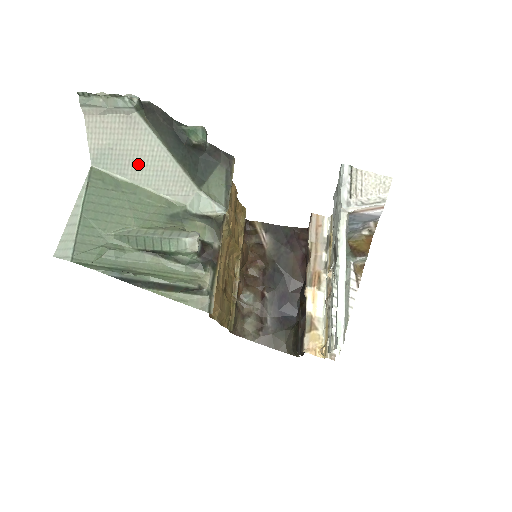
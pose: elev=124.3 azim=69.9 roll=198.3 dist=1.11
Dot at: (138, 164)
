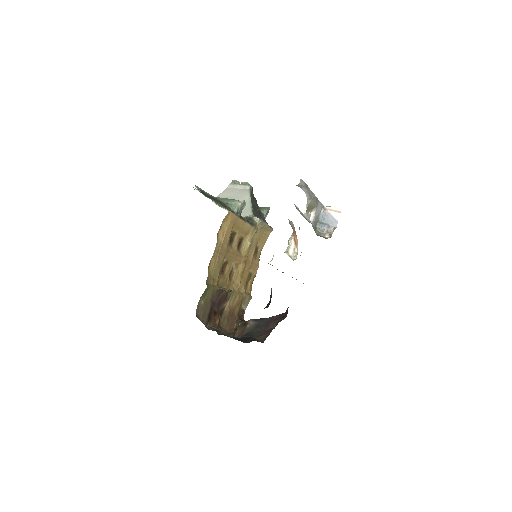
Dot at: occluded
